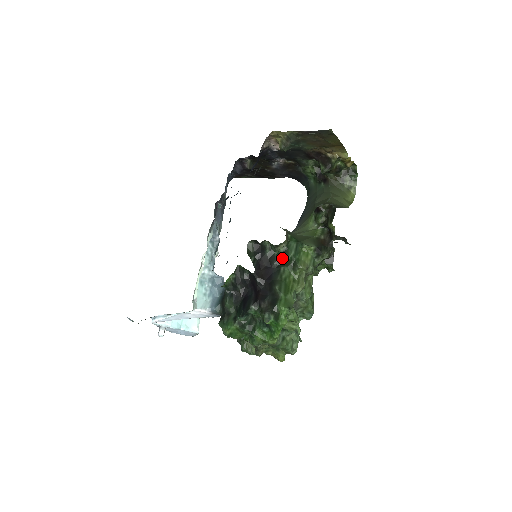
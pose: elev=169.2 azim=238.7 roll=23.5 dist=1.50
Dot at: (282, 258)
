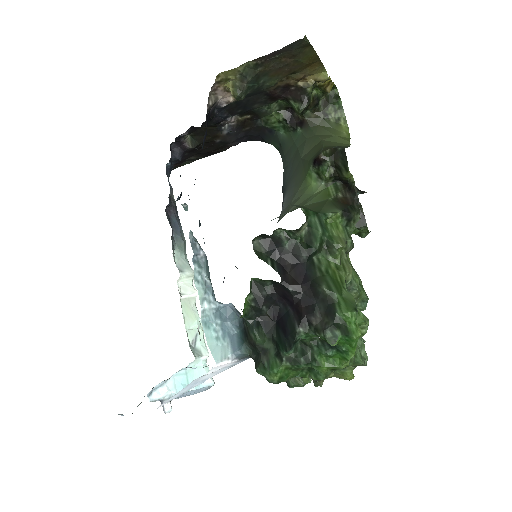
Dot at: (309, 244)
